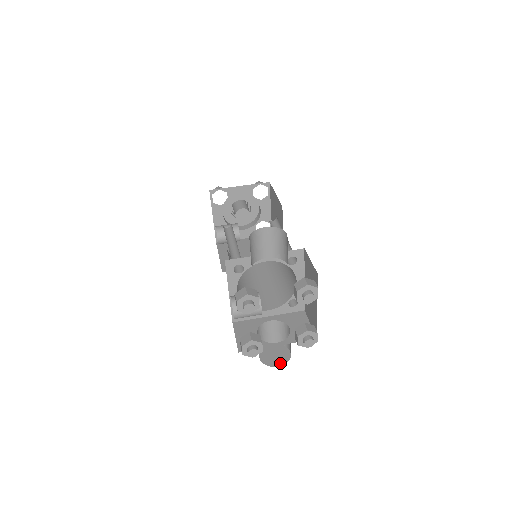
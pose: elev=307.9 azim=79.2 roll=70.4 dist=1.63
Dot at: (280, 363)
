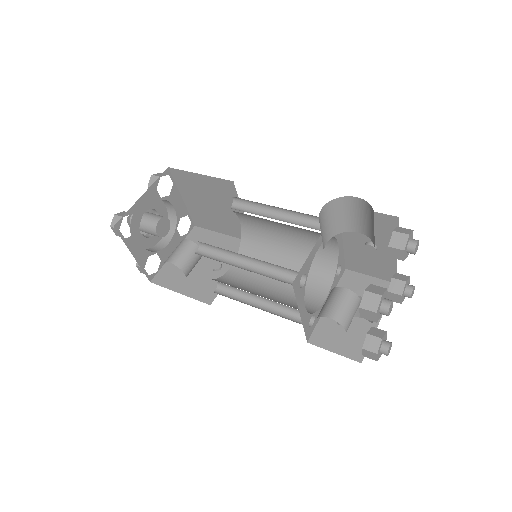
Dot at: occluded
